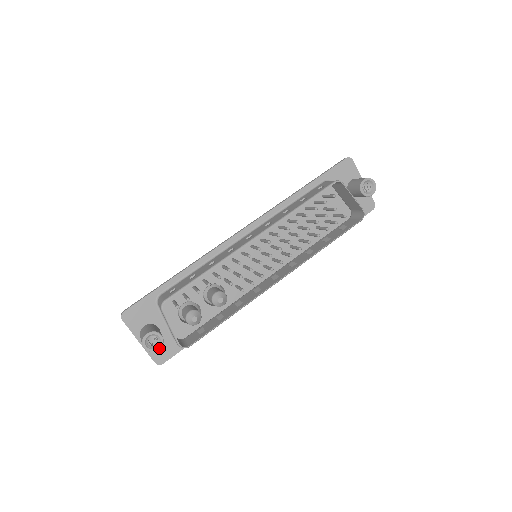
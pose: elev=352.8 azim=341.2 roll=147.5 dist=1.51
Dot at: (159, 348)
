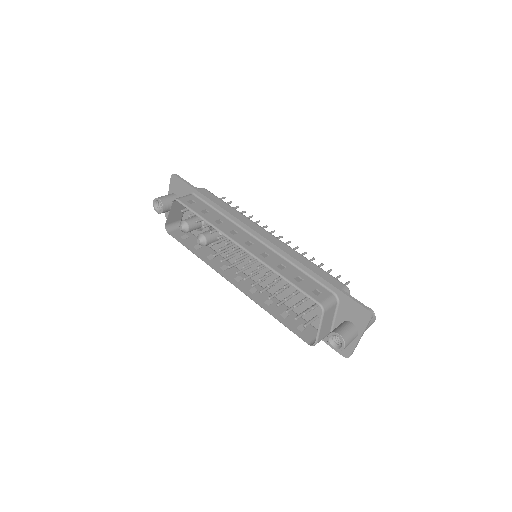
Dot at: (158, 212)
